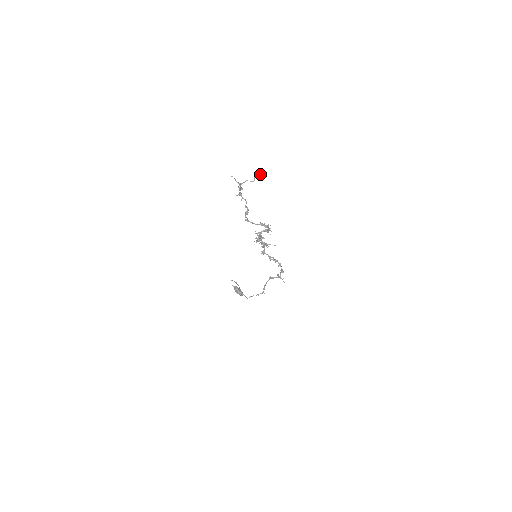
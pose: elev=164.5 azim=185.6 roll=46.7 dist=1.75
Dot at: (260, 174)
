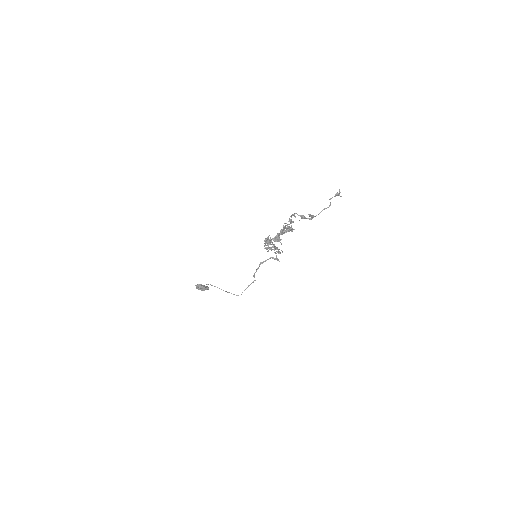
Dot at: (338, 194)
